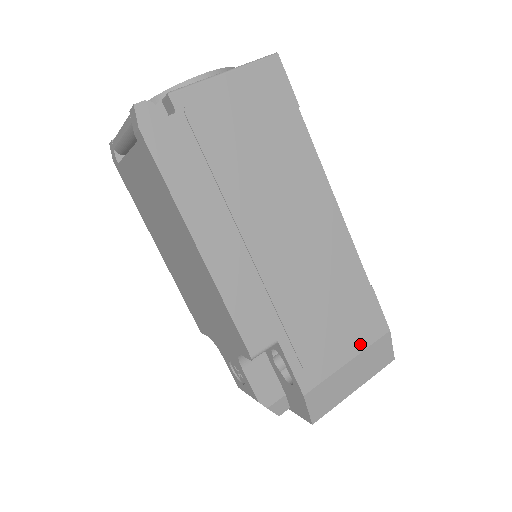
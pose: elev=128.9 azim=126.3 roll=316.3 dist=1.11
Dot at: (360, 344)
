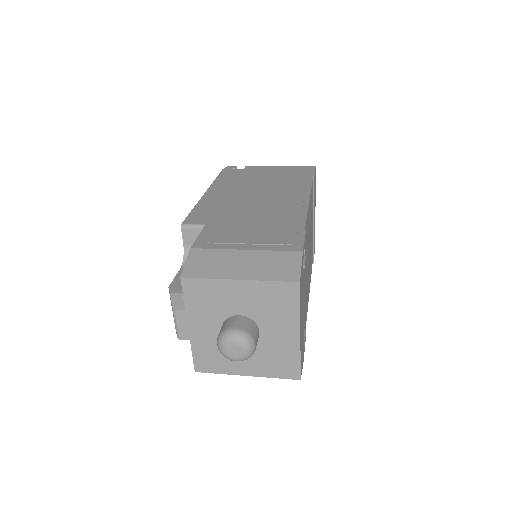
Dot at: (265, 247)
